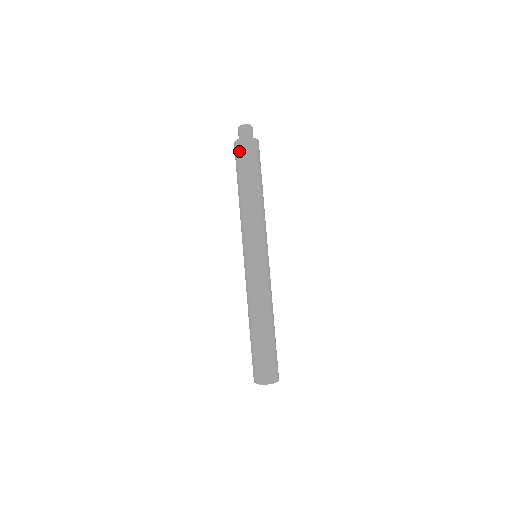
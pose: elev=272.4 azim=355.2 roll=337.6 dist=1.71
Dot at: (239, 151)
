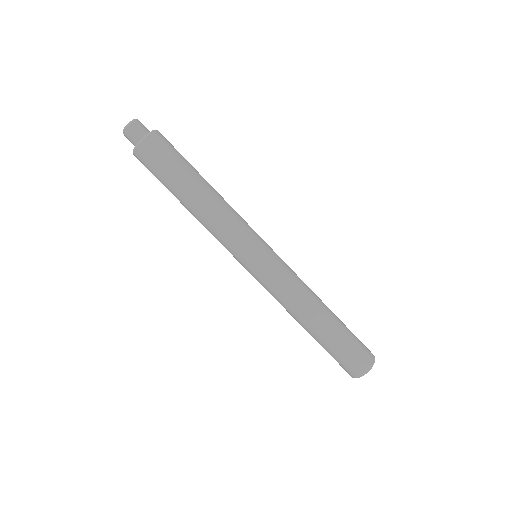
Dot at: (145, 166)
